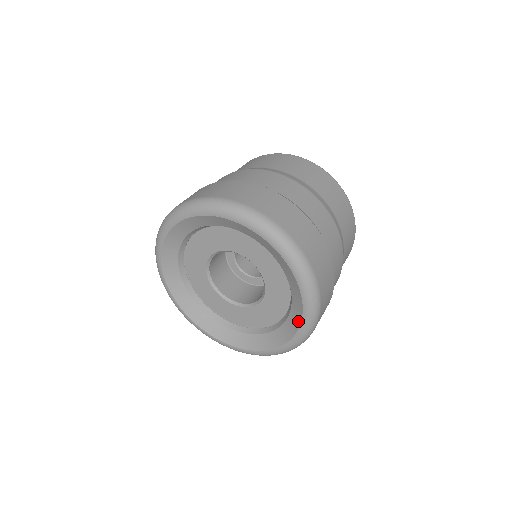
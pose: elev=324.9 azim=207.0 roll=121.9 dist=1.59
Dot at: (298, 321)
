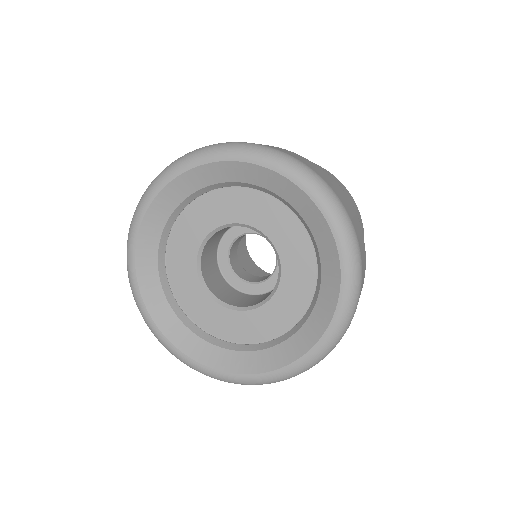
Dot at: (336, 266)
